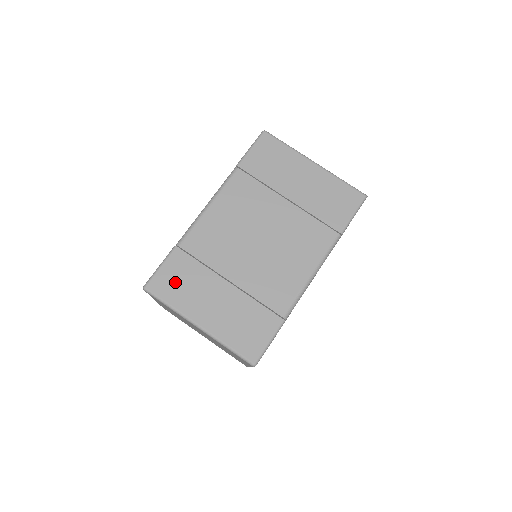
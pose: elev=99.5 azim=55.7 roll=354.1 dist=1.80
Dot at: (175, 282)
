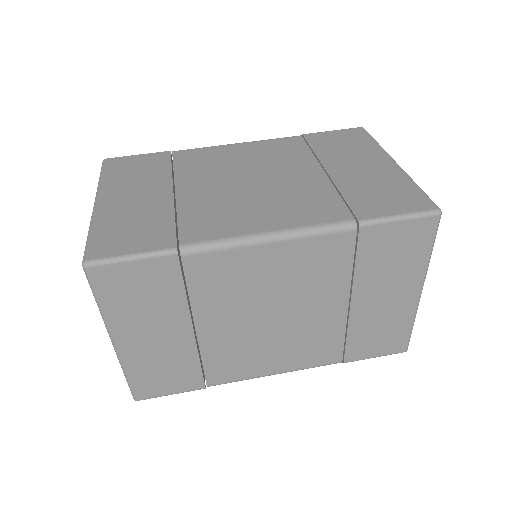
Dot at: (132, 289)
